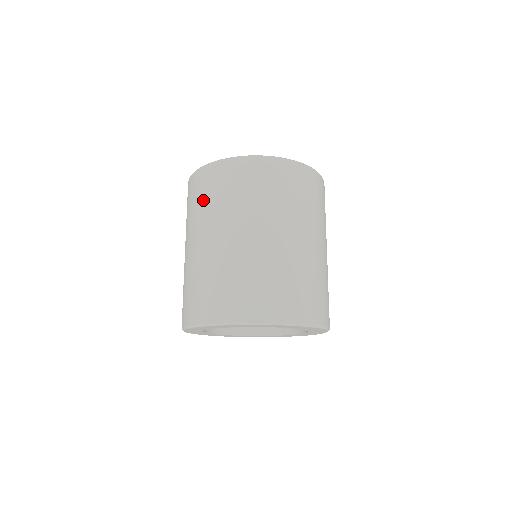
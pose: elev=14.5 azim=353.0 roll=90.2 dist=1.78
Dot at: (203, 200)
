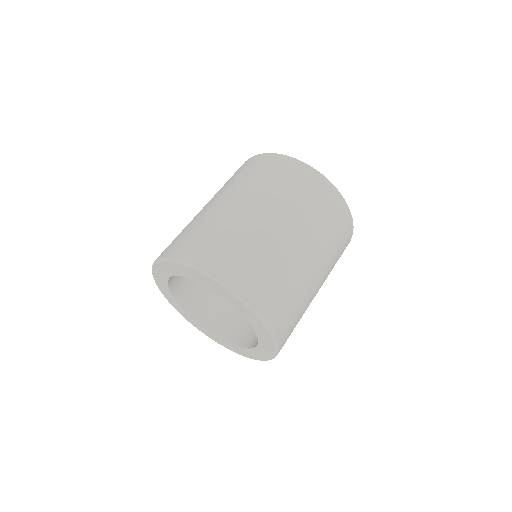
Dot at: (300, 195)
